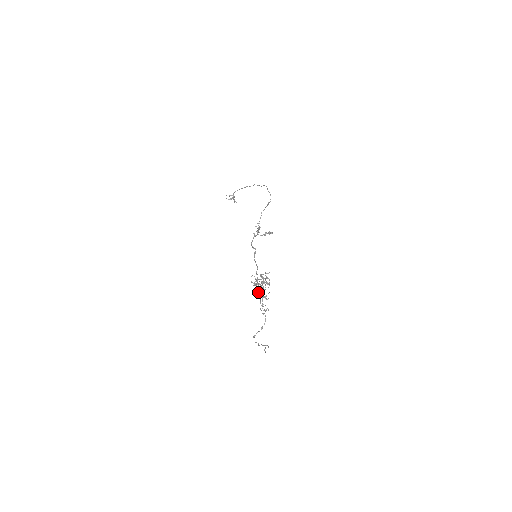
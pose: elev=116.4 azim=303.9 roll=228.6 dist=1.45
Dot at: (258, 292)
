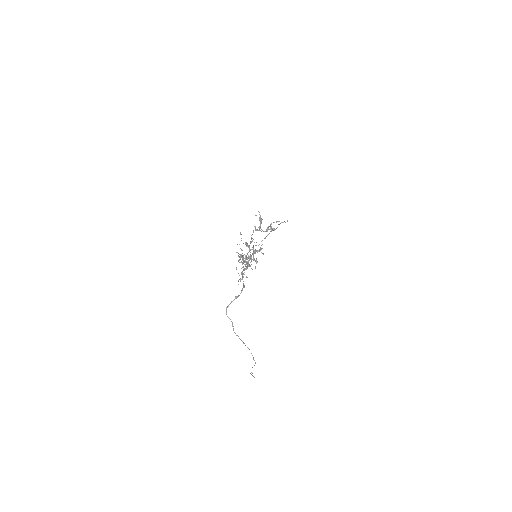
Dot at: (243, 267)
